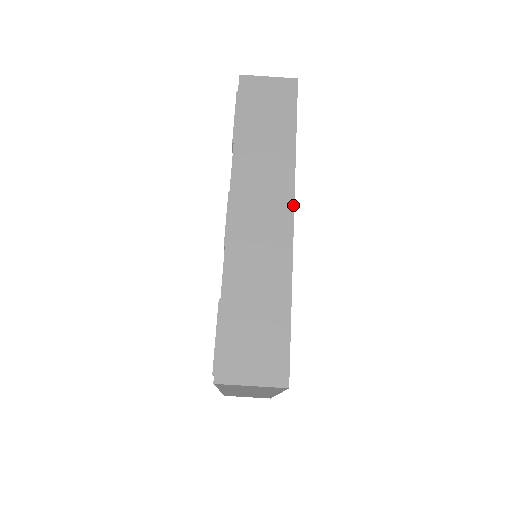
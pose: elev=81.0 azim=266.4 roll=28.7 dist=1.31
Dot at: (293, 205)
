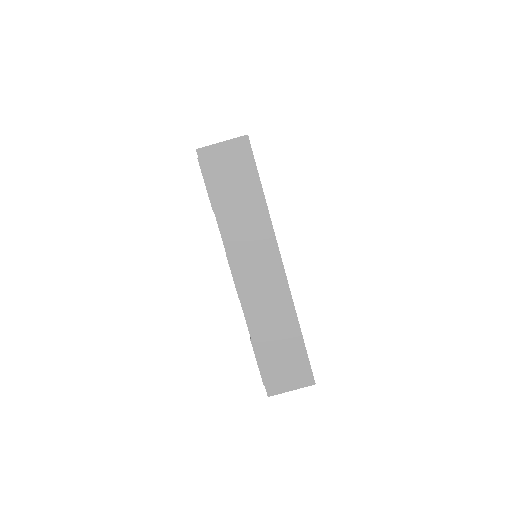
Dot at: (280, 258)
